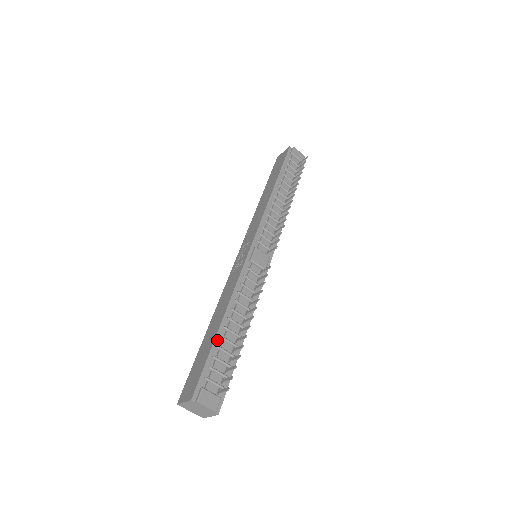
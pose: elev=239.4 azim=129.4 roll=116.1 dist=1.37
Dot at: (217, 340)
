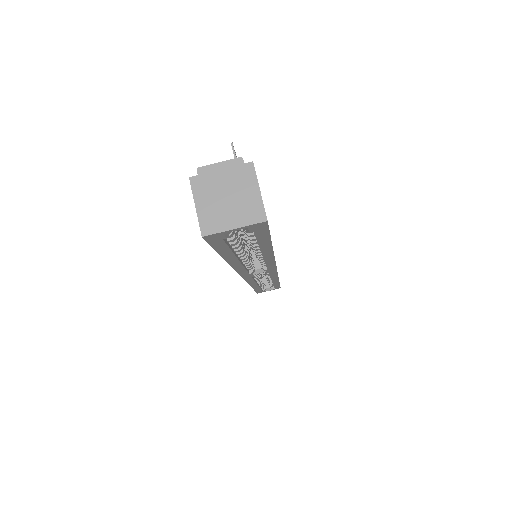
Dot at: occluded
